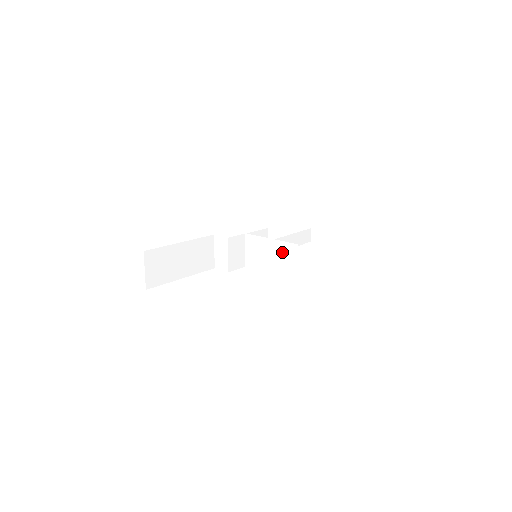
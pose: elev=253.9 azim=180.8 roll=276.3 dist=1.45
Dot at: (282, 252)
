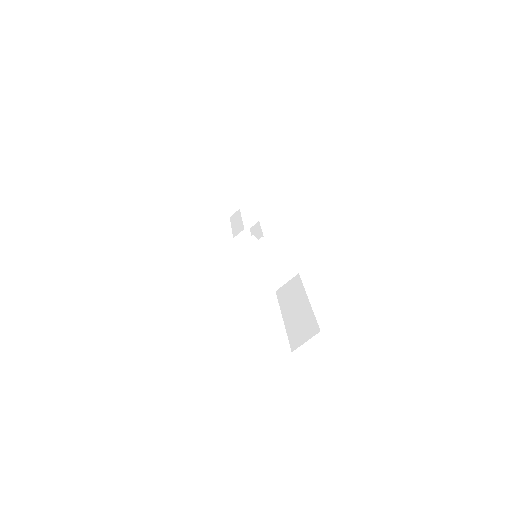
Dot at: (282, 269)
